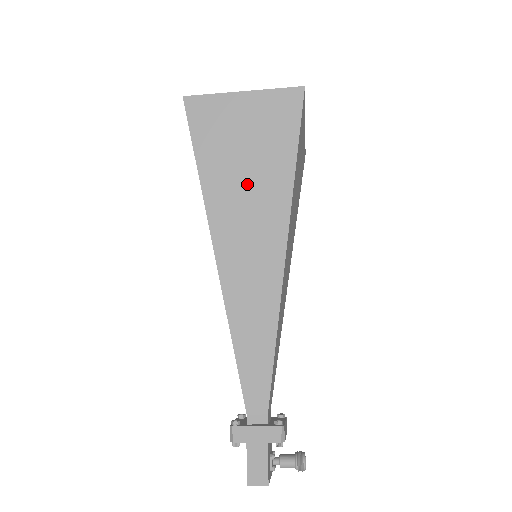
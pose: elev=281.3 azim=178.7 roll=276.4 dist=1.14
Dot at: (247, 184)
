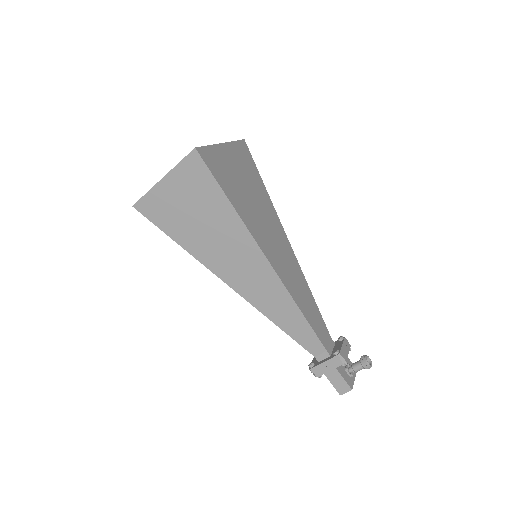
Dot at: (212, 233)
